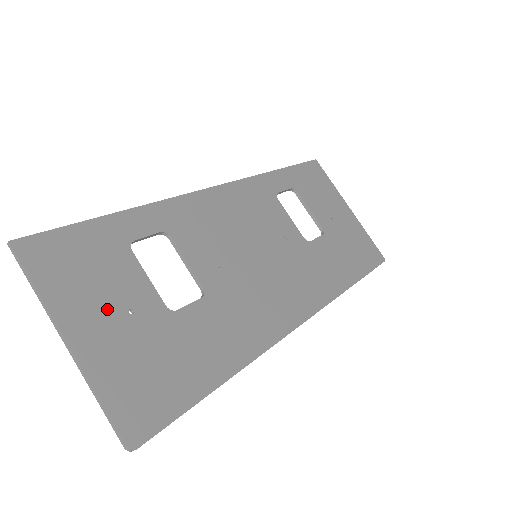
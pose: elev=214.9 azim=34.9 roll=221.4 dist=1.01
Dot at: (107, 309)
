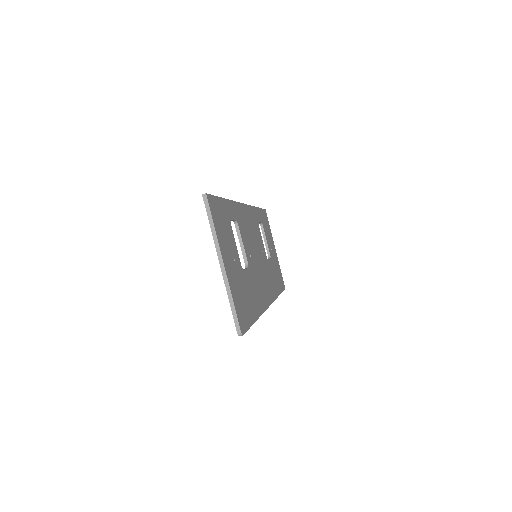
Dot at: (230, 254)
